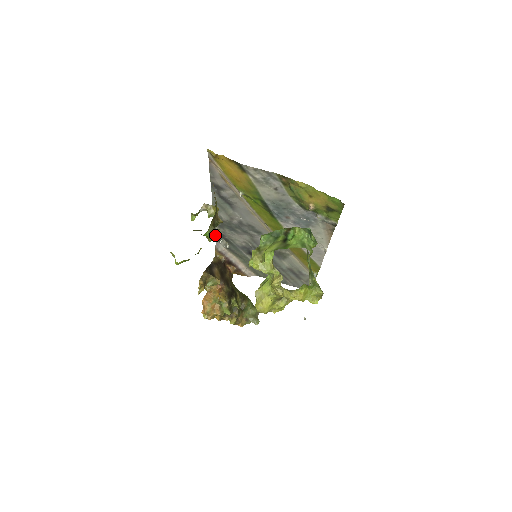
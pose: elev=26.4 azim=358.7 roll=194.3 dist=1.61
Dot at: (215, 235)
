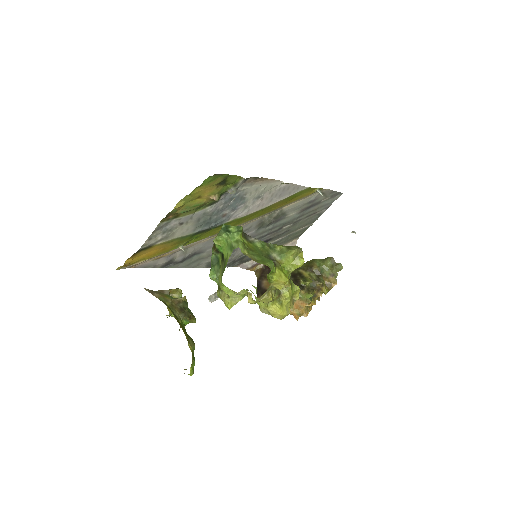
Dot at: (190, 316)
